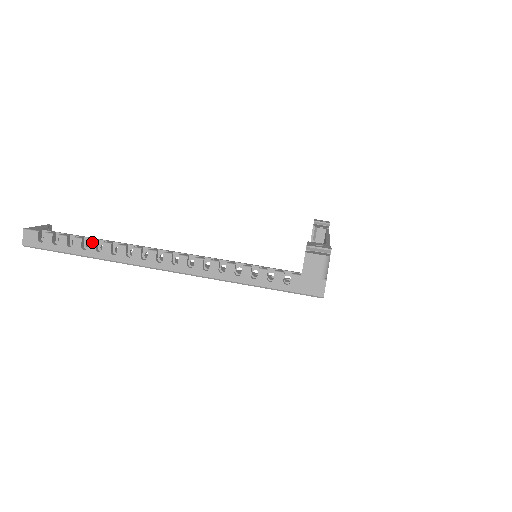
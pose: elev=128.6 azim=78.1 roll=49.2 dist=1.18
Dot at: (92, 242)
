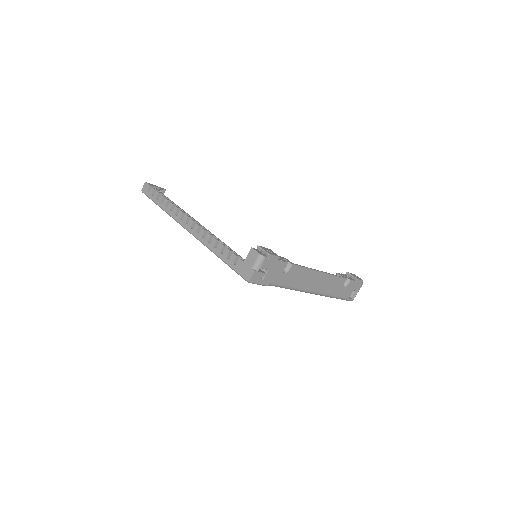
Dot at: (166, 200)
